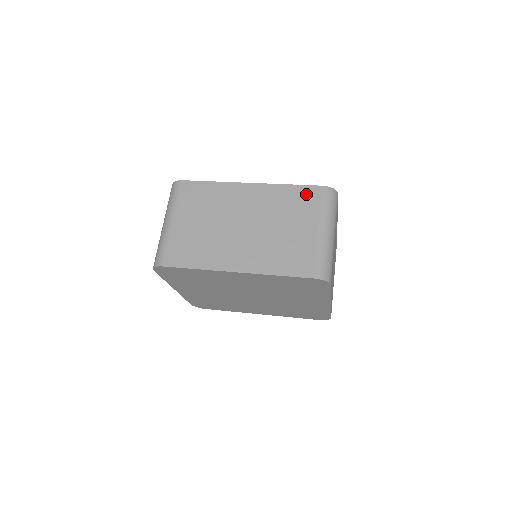
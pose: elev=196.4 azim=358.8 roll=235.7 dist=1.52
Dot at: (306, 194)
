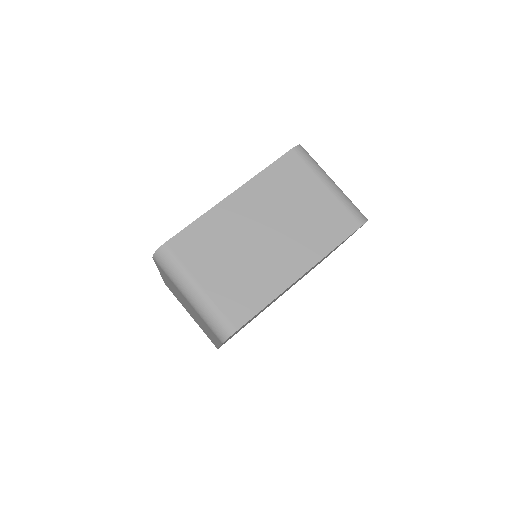
Dot at: (287, 165)
